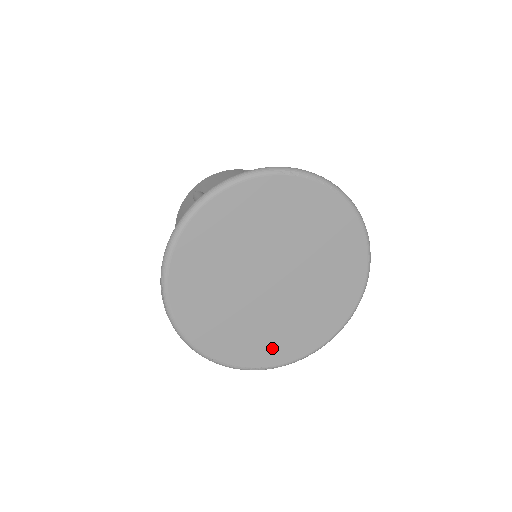
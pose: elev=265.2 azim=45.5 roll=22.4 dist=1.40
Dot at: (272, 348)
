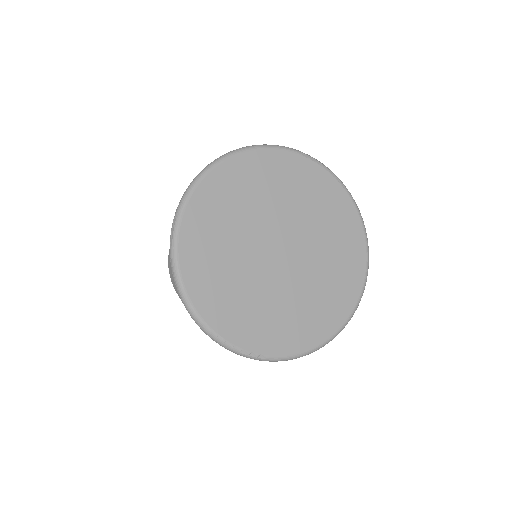
Dot at: (267, 331)
